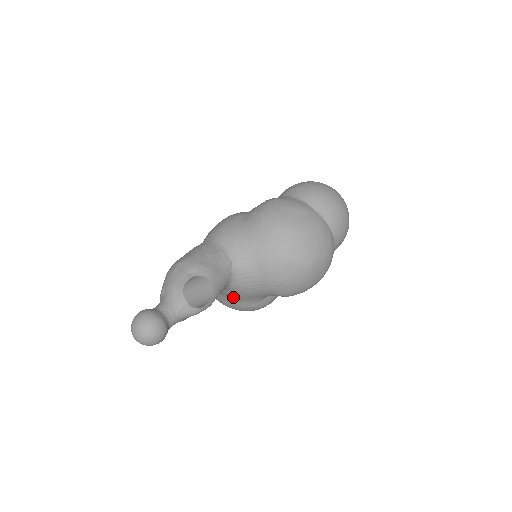
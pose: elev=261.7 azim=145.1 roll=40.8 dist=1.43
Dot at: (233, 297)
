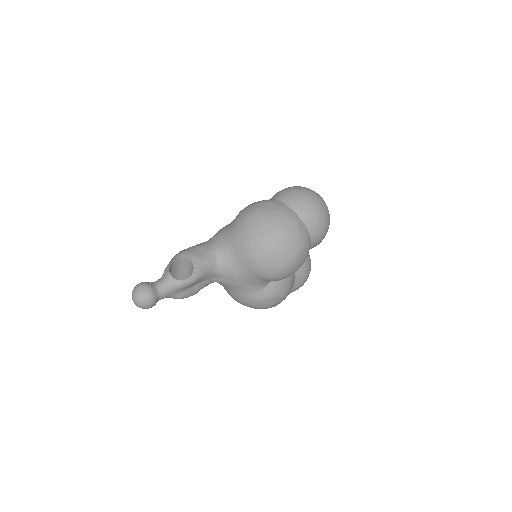
Dot at: (233, 287)
